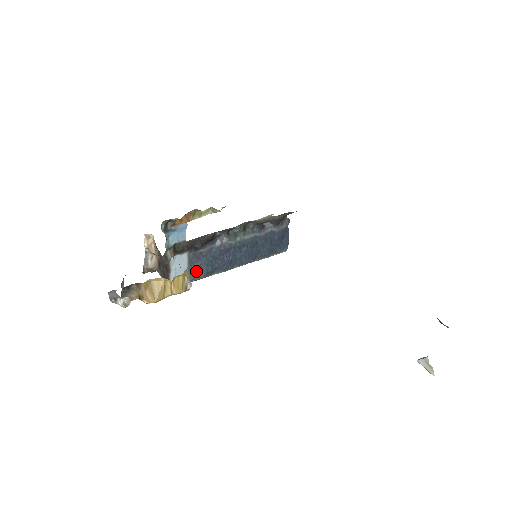
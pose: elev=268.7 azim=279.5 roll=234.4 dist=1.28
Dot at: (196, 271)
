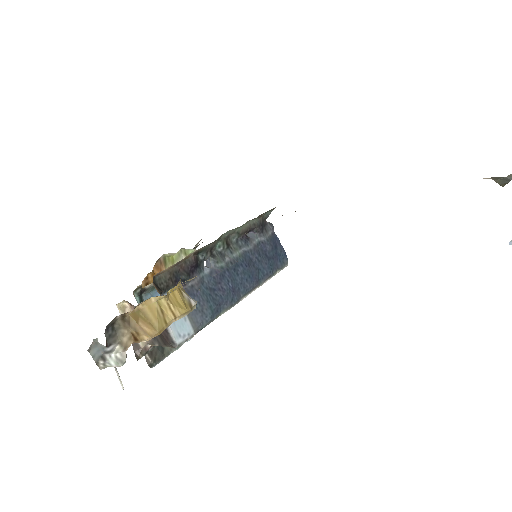
Dot at: (198, 313)
